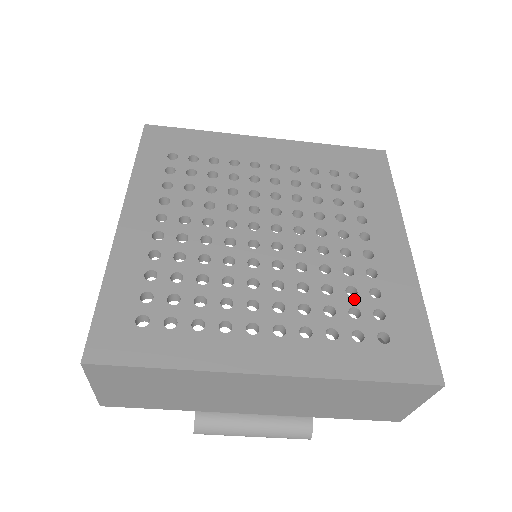
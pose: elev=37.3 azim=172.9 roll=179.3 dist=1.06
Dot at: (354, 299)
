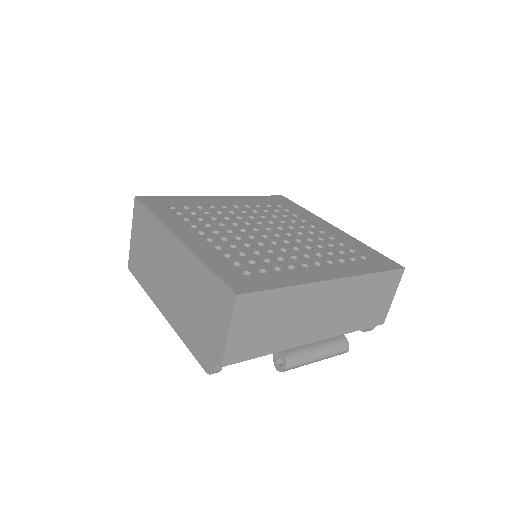
Dot at: (336, 248)
